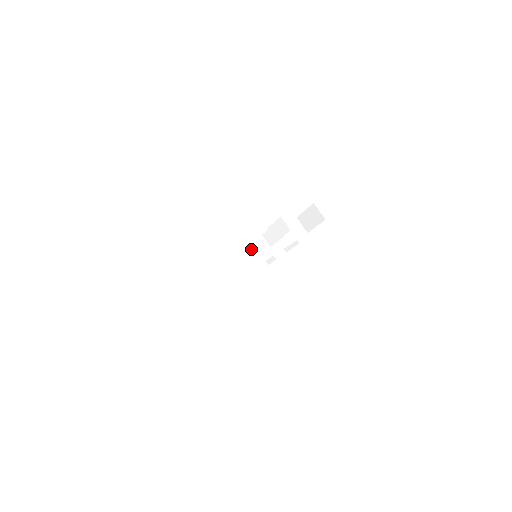
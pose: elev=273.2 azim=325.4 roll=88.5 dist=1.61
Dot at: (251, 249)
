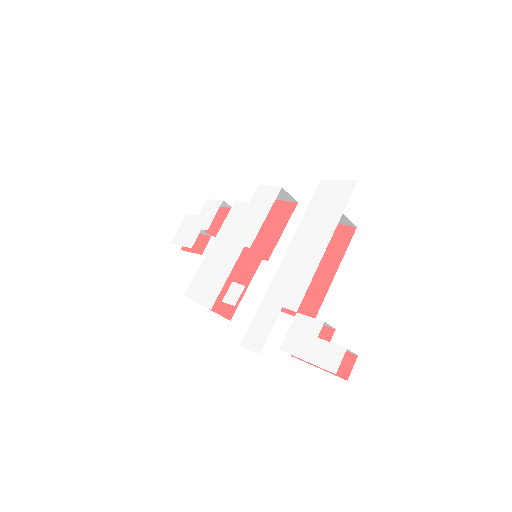
Dot at: occluded
